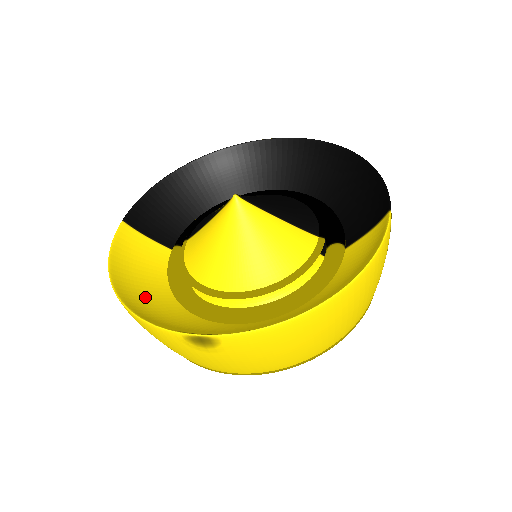
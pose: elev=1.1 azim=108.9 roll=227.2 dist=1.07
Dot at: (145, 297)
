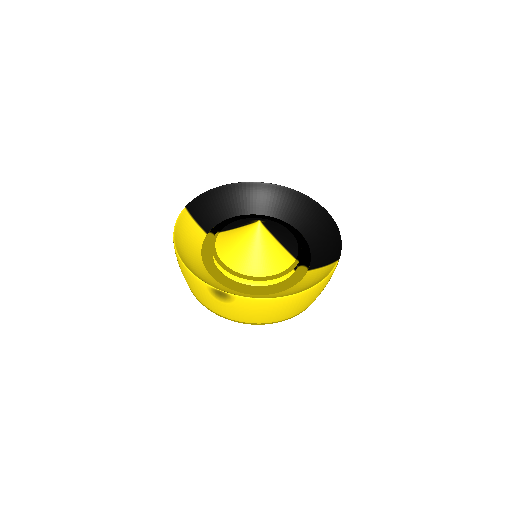
Dot at: (189, 259)
